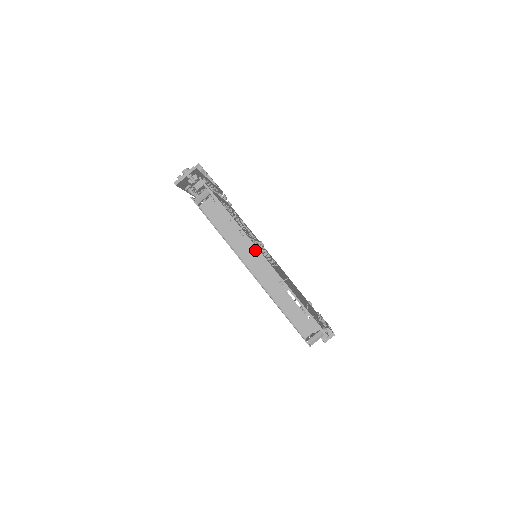
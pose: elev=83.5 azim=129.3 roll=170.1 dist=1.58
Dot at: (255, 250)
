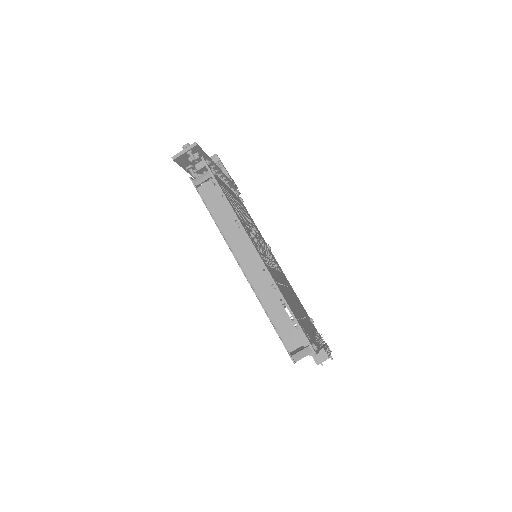
Dot at: (249, 244)
